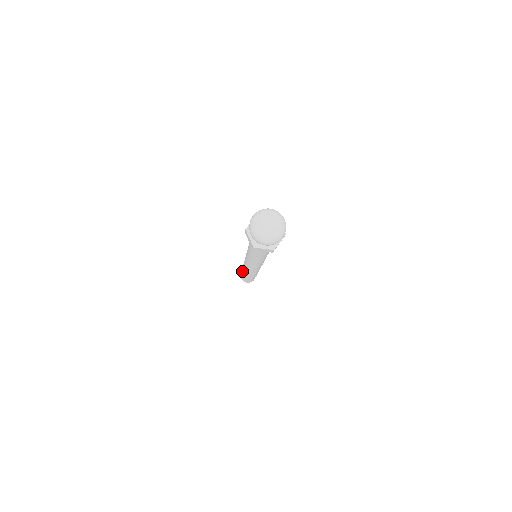
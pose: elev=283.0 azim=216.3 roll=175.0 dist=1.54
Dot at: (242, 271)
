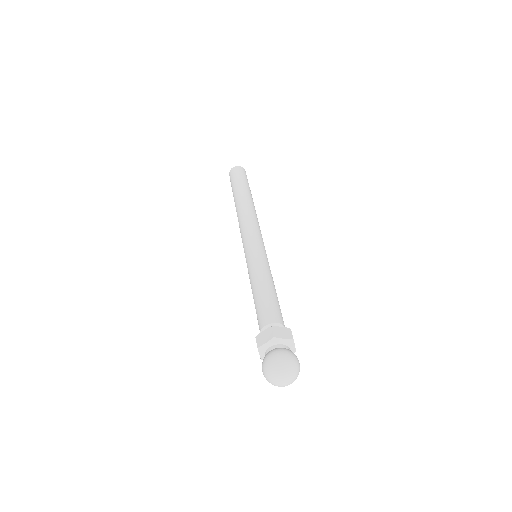
Dot at: occluded
